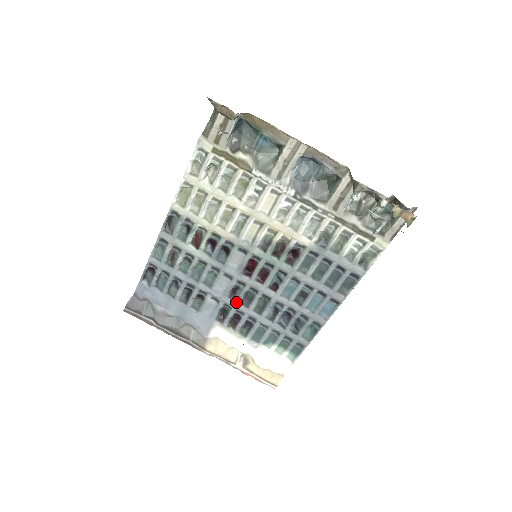
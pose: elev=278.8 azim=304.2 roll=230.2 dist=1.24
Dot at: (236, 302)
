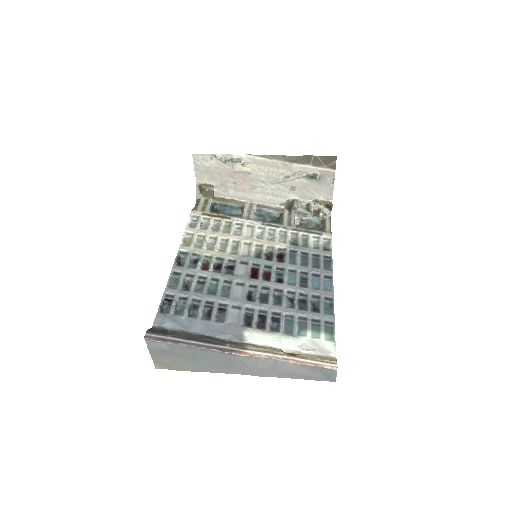
Dot at: (255, 302)
